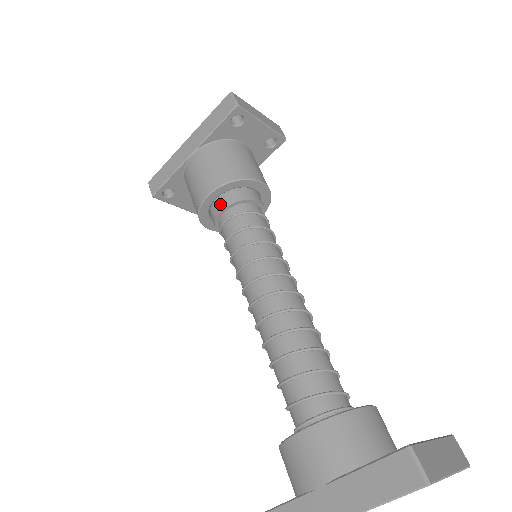
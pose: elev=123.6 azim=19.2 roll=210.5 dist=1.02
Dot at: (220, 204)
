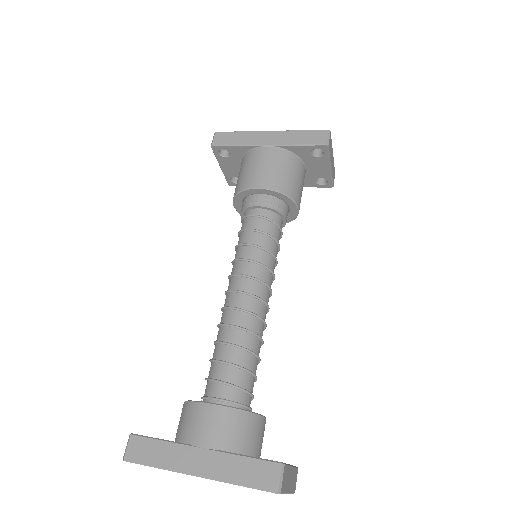
Dot at: (261, 200)
